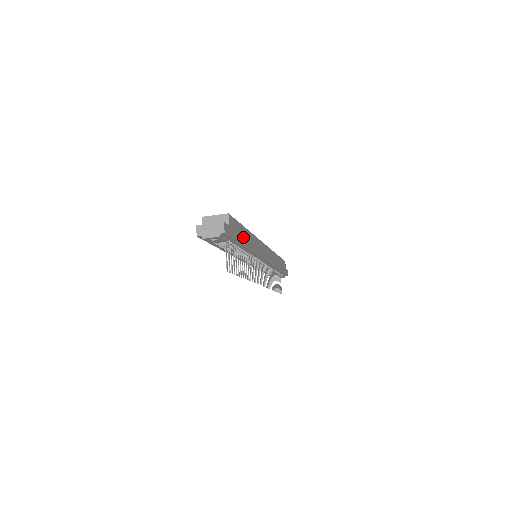
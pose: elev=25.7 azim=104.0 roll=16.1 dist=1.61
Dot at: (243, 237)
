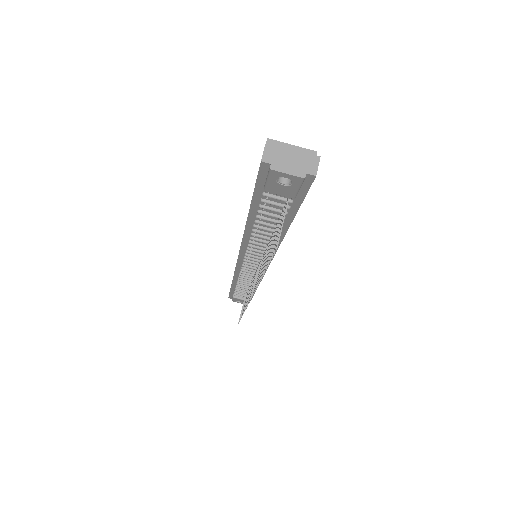
Dot at: occluded
